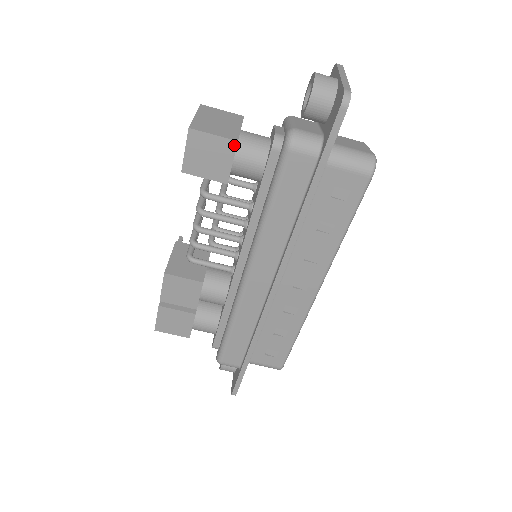
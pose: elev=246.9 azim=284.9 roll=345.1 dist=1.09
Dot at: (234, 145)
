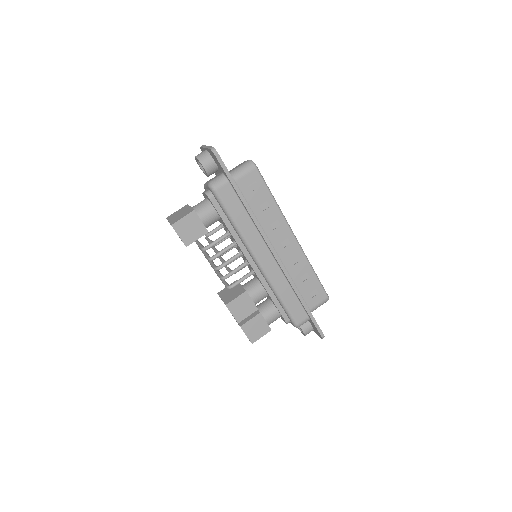
Dot at: (194, 213)
